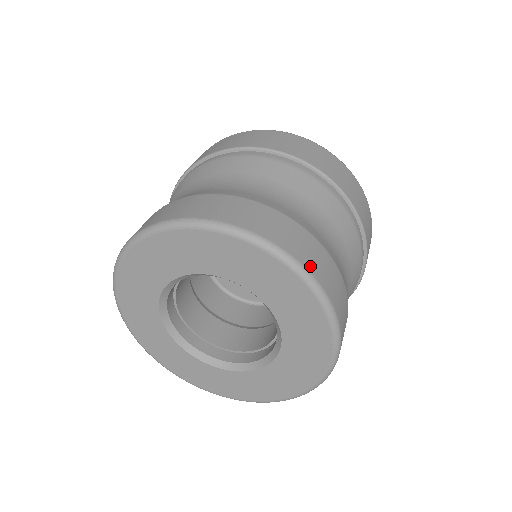
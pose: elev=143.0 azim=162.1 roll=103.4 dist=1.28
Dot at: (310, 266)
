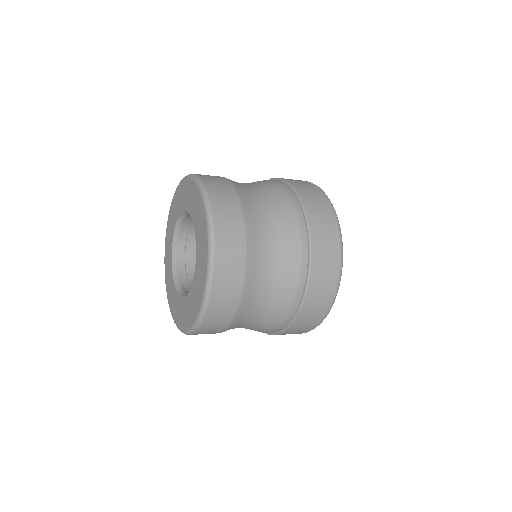
Dot at: (219, 231)
